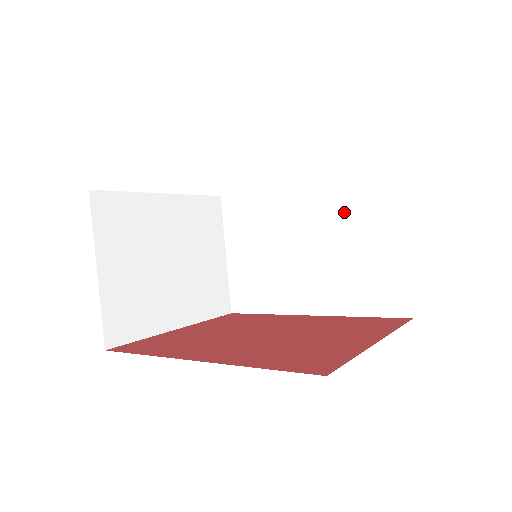
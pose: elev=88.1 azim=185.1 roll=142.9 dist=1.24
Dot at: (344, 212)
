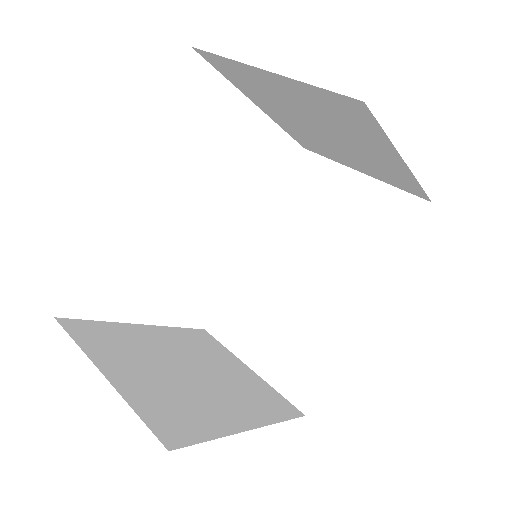
Dot at: (302, 215)
